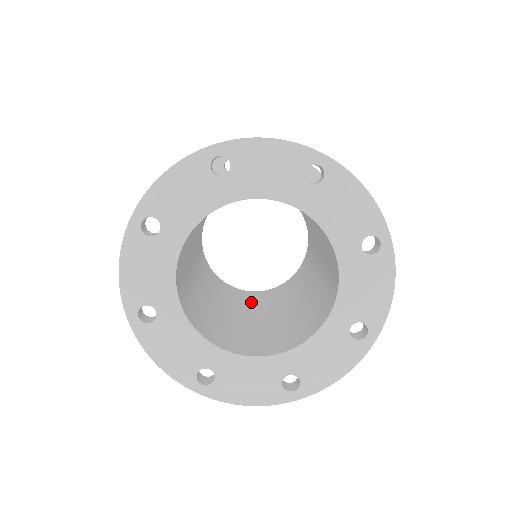
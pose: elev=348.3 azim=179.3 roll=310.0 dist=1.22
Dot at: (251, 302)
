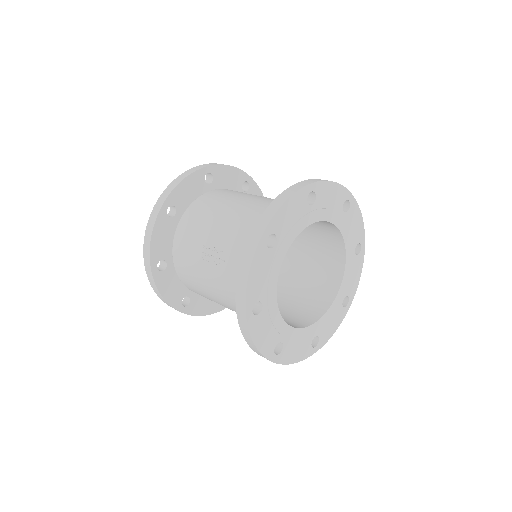
Dot at: occluded
